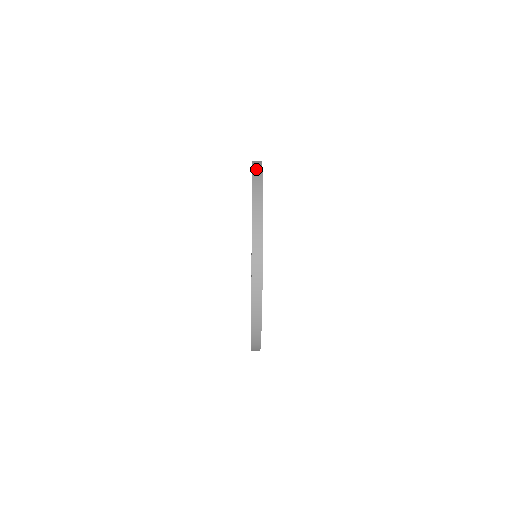
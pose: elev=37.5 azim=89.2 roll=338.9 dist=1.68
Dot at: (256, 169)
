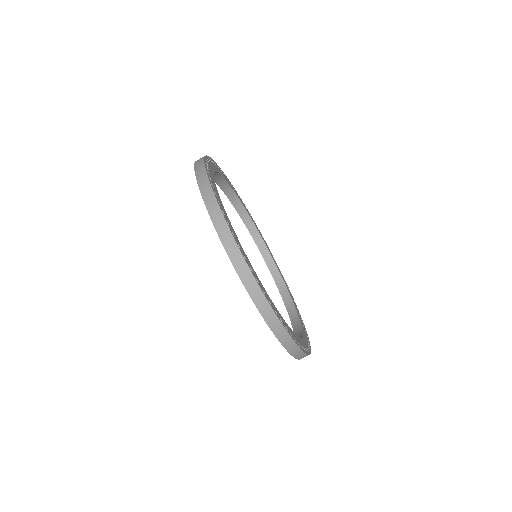
Dot at: occluded
